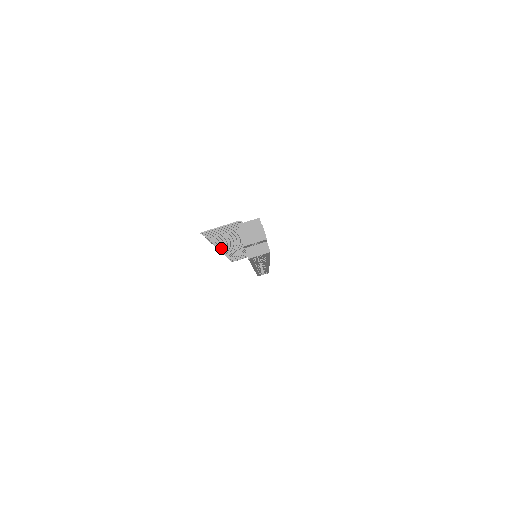
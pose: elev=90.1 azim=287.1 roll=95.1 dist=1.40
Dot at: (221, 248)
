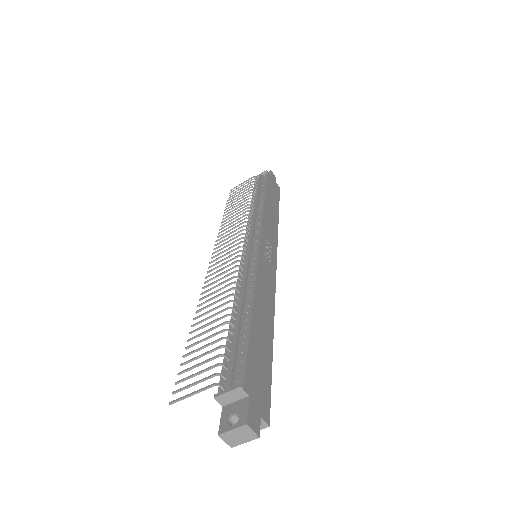
Dot at: (208, 276)
